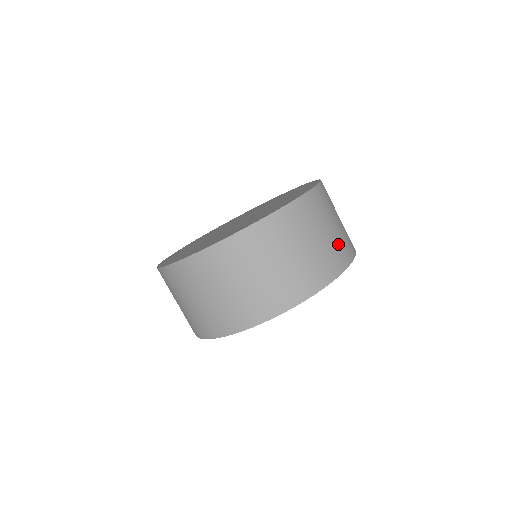
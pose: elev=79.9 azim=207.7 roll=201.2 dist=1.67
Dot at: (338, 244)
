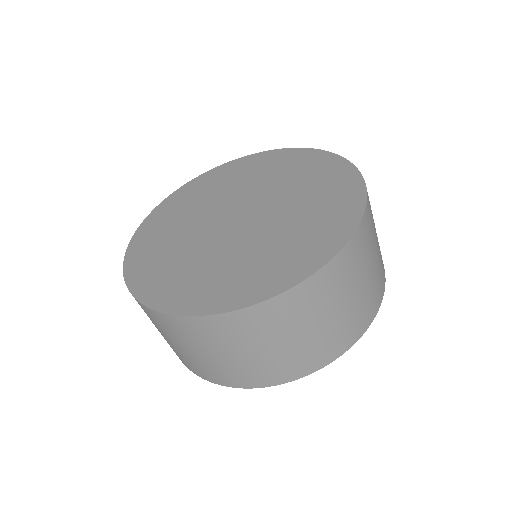
Dot at: occluded
